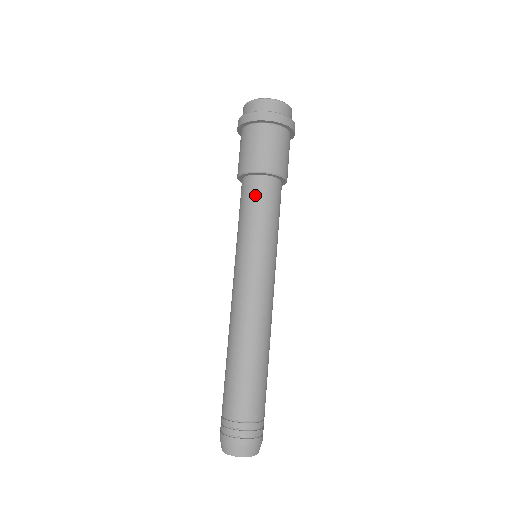
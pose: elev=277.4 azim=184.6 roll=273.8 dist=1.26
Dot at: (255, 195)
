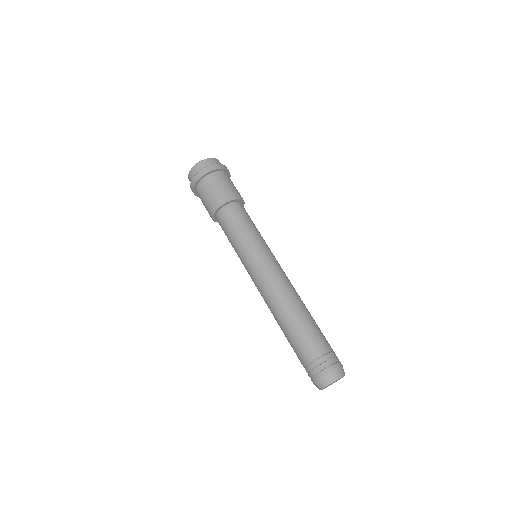
Dot at: (227, 221)
